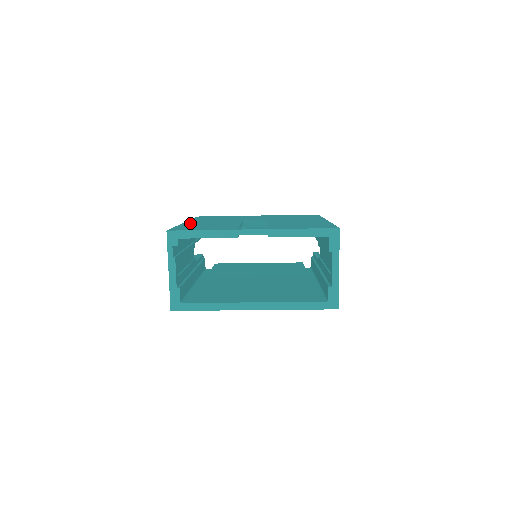
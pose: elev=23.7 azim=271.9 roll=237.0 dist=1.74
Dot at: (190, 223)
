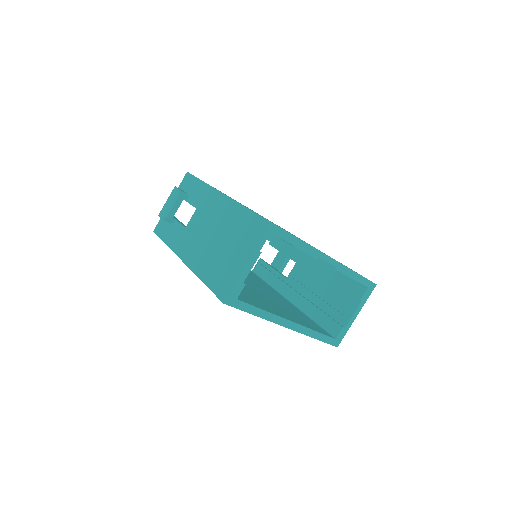
Dot at: occluded
